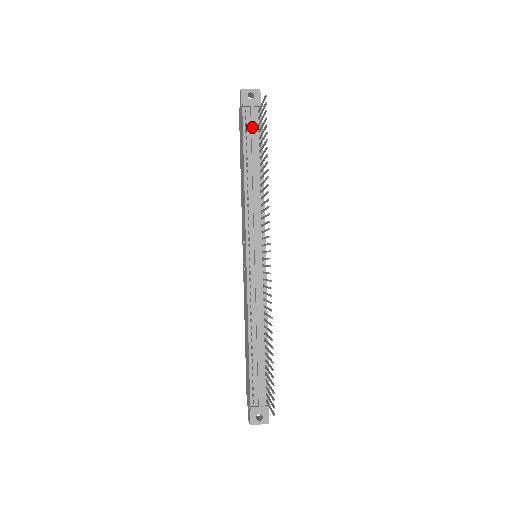
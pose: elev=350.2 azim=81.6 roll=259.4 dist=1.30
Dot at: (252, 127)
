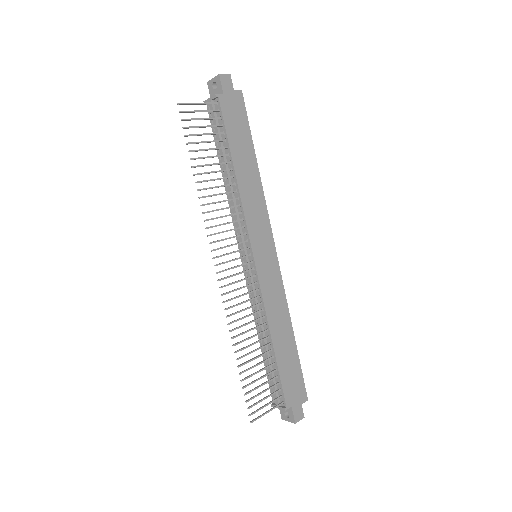
Dot at: (214, 124)
